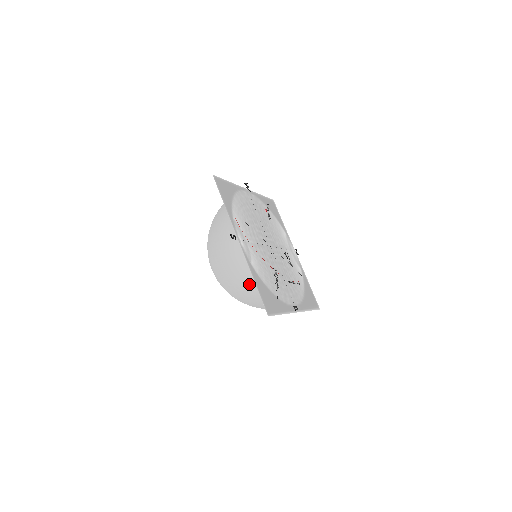
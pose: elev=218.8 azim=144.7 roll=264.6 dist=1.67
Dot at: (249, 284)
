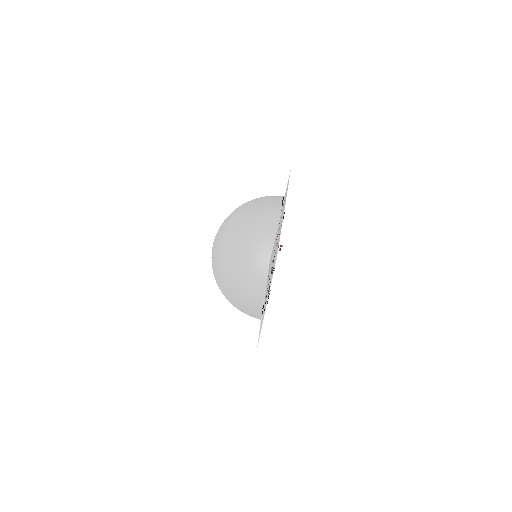
Dot at: (259, 245)
